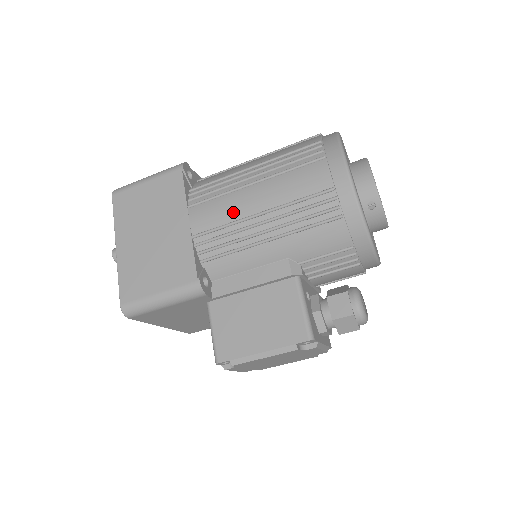
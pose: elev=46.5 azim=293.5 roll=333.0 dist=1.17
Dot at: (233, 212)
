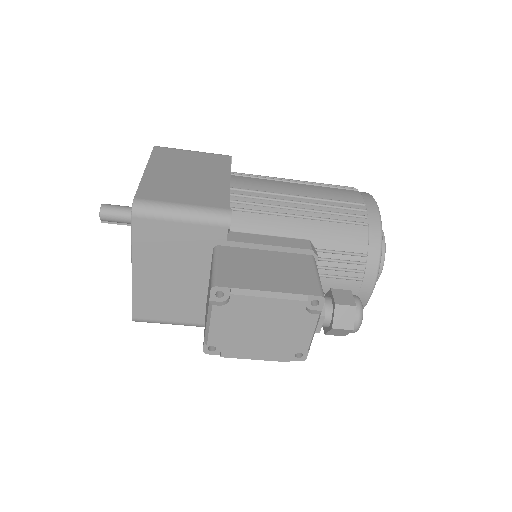
Dot at: (275, 188)
